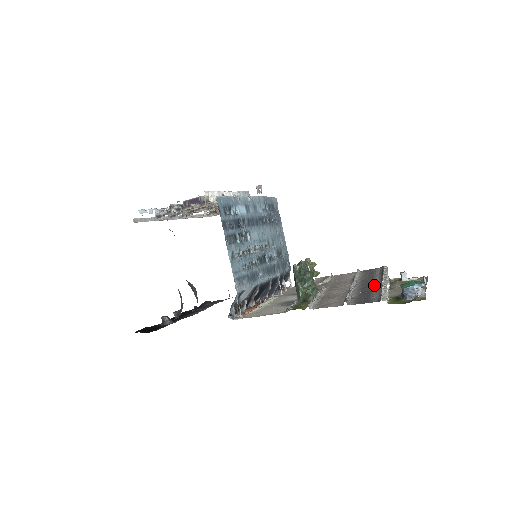
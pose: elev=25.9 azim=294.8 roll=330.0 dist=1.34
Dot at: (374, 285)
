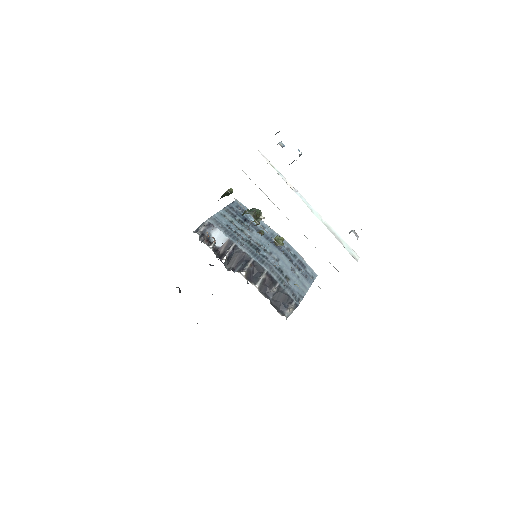
Dot at: occluded
